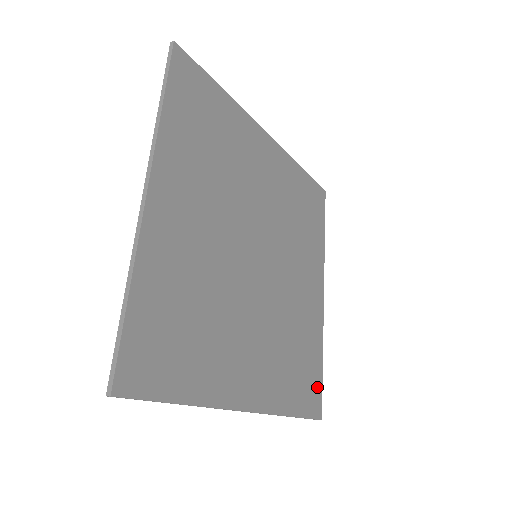
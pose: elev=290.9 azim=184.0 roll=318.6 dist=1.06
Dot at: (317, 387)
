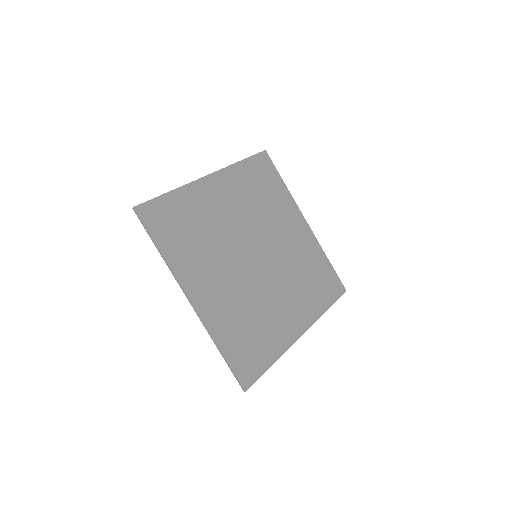
Dot at: (256, 369)
